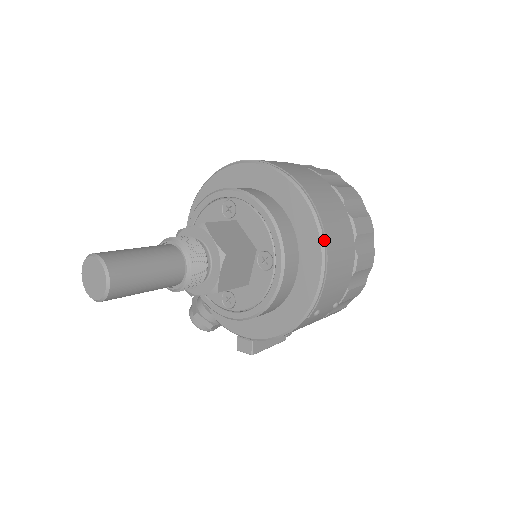
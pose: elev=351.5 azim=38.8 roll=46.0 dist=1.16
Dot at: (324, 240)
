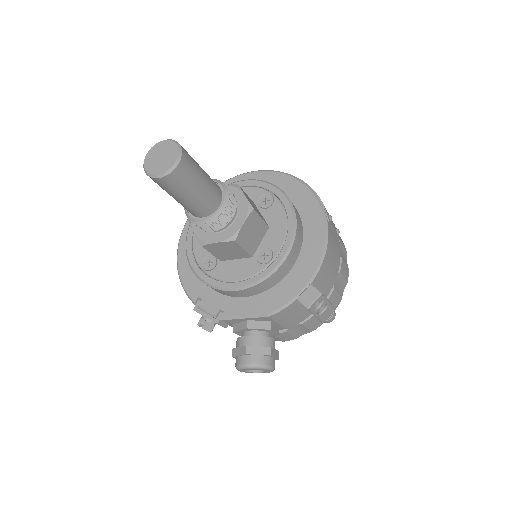
Dot at: (289, 175)
